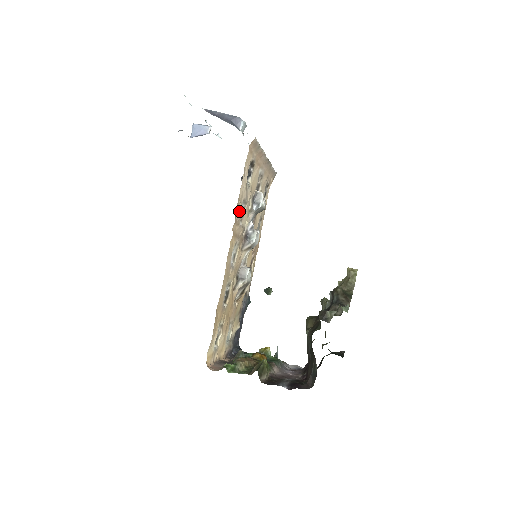
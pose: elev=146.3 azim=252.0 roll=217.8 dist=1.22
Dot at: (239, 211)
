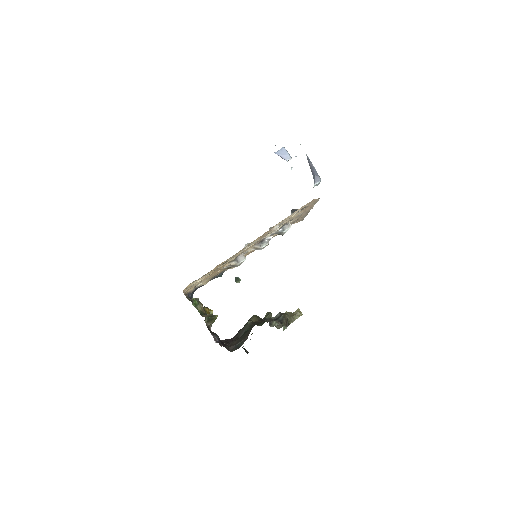
Dot at: (276, 226)
